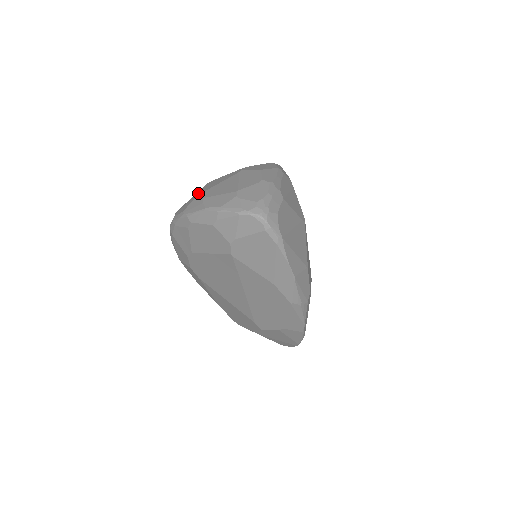
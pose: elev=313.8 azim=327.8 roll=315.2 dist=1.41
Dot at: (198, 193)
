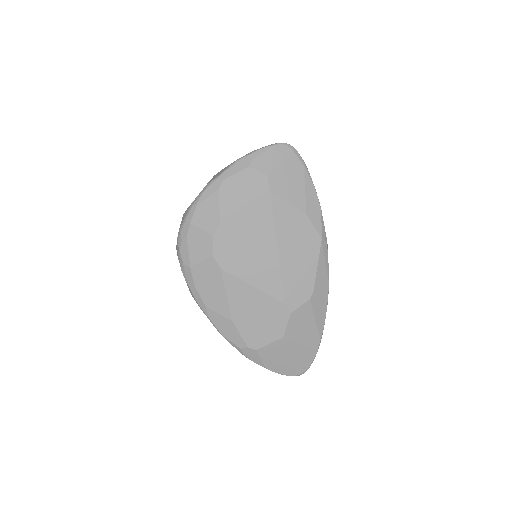
Dot at: occluded
